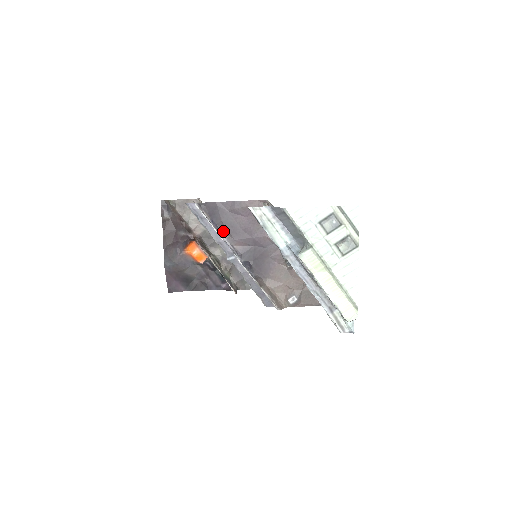
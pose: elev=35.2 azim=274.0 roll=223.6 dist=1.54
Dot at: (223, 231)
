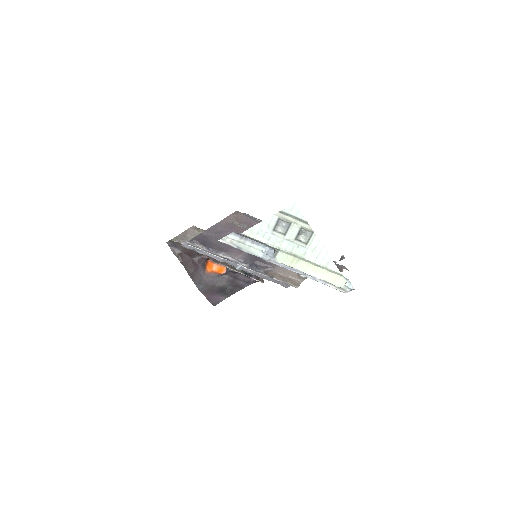
Dot at: (220, 251)
